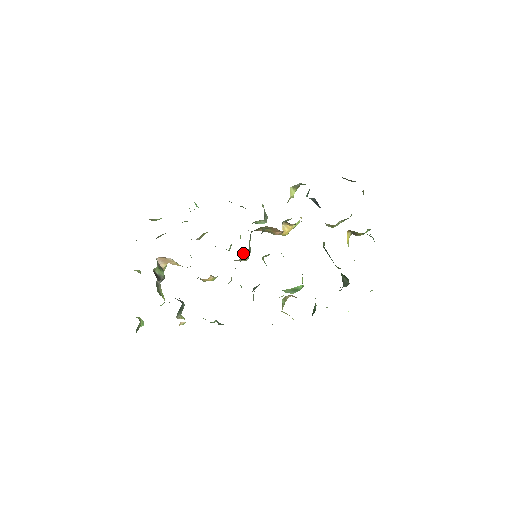
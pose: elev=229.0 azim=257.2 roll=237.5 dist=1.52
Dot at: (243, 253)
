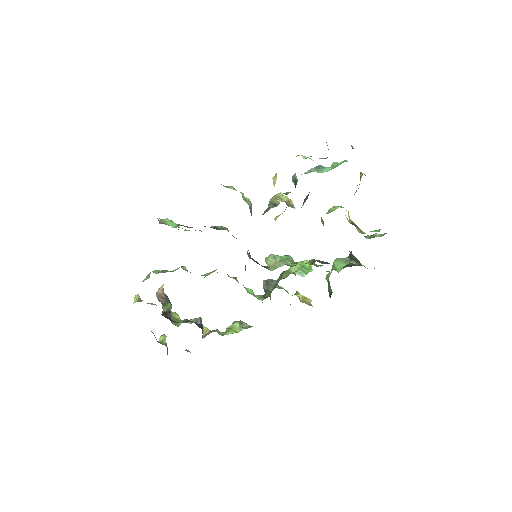
Dot at: (245, 266)
